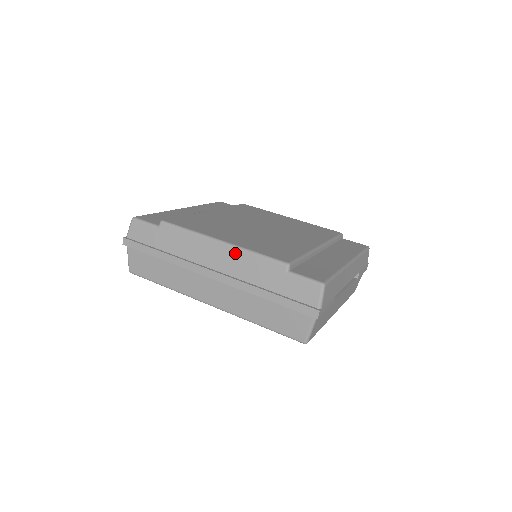
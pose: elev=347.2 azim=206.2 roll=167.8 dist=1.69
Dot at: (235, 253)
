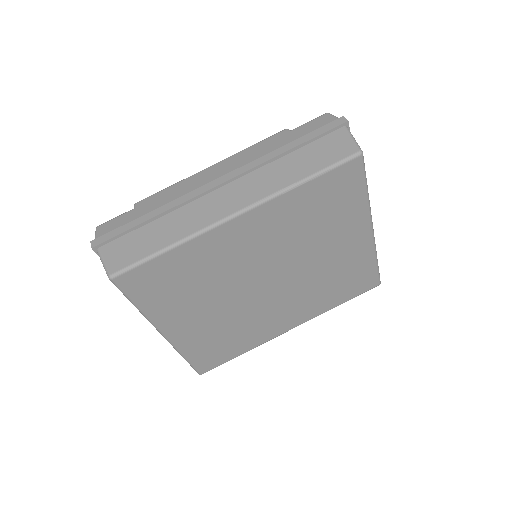
Dot at: (232, 159)
